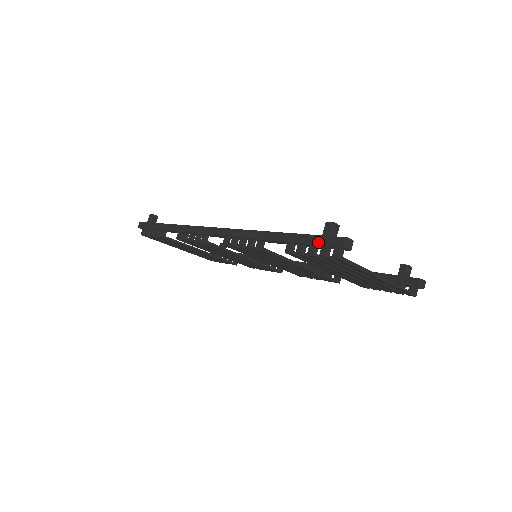
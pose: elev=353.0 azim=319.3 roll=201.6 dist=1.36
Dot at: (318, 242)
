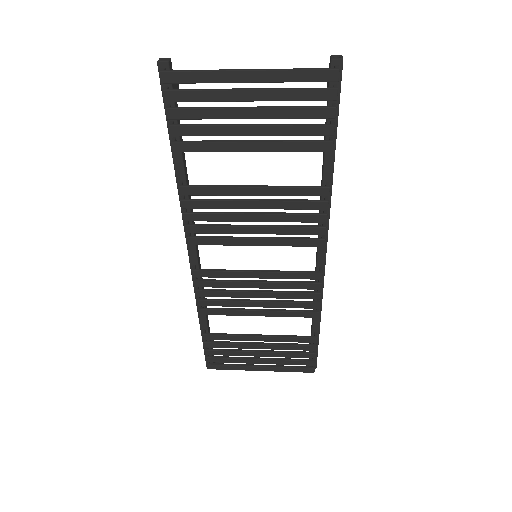
Dot at: occluded
